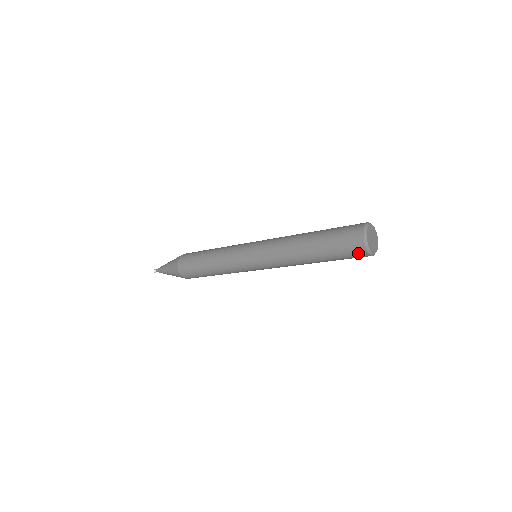
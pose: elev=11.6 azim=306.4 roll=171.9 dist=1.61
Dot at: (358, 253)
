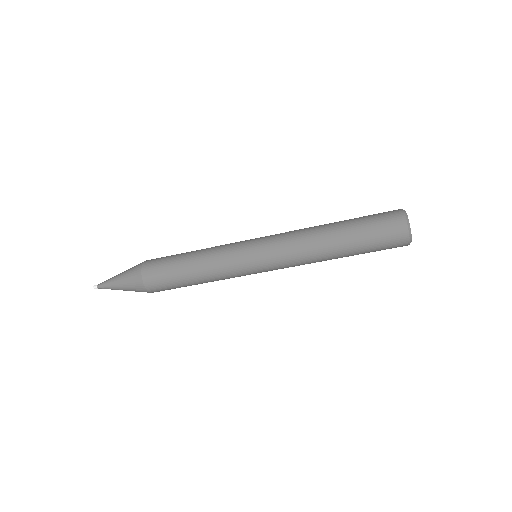
Dot at: (395, 226)
